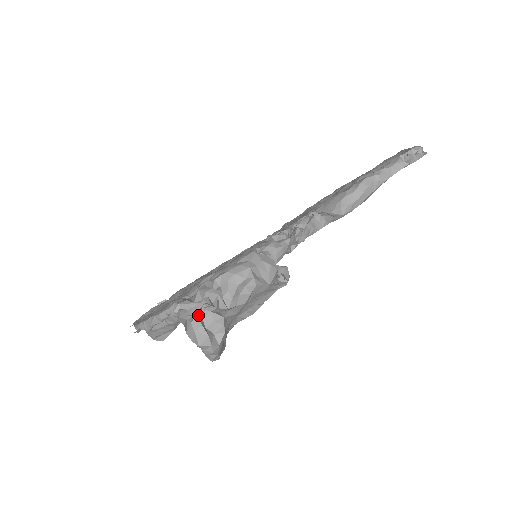
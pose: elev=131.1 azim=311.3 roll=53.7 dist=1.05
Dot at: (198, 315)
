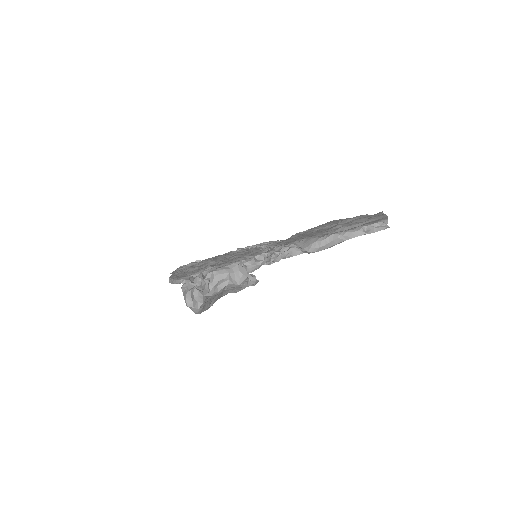
Dot at: (191, 290)
